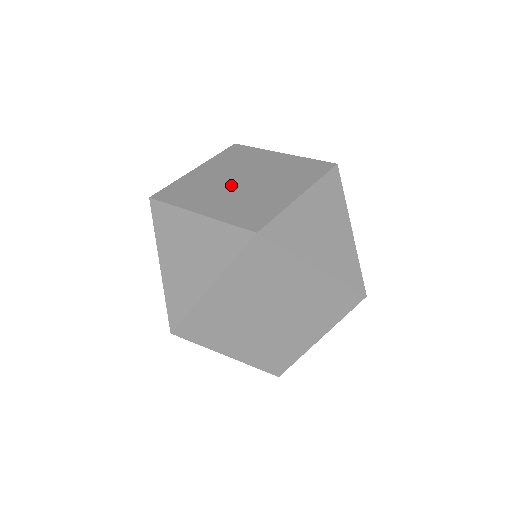
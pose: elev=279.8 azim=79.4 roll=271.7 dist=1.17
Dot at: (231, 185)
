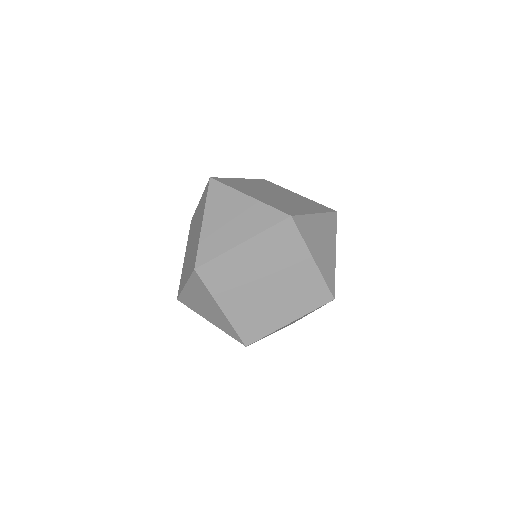
Dot at: (256, 287)
